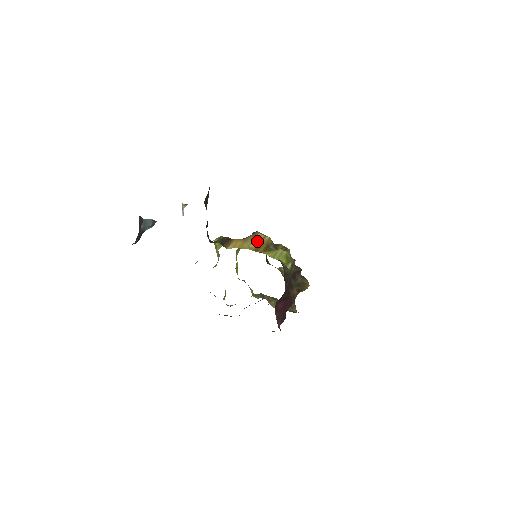
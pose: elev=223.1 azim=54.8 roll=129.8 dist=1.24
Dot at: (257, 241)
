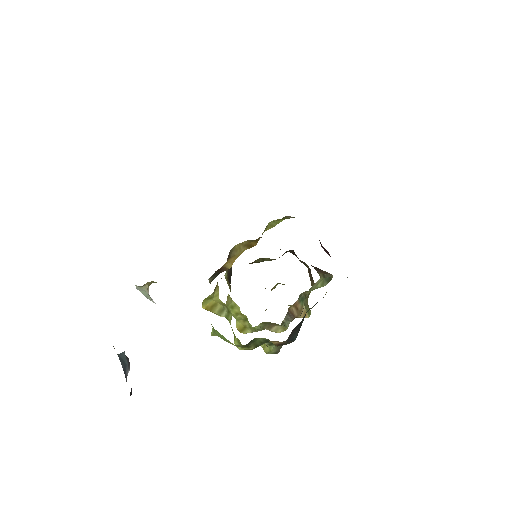
Dot at: (242, 247)
